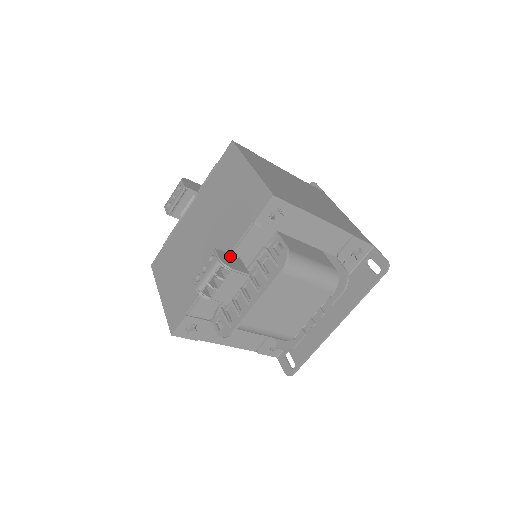
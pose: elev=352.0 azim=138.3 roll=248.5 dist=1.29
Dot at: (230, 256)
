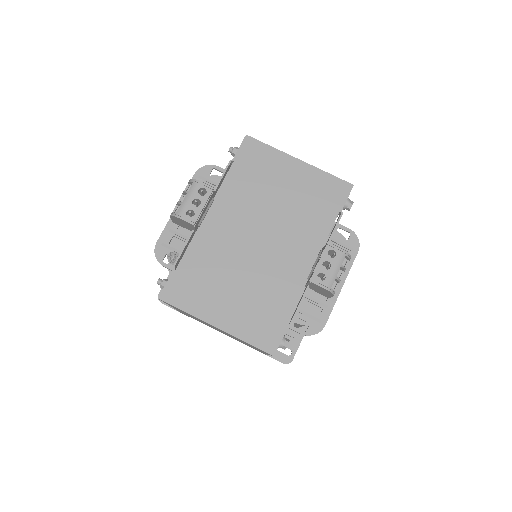
Dot at: occluded
